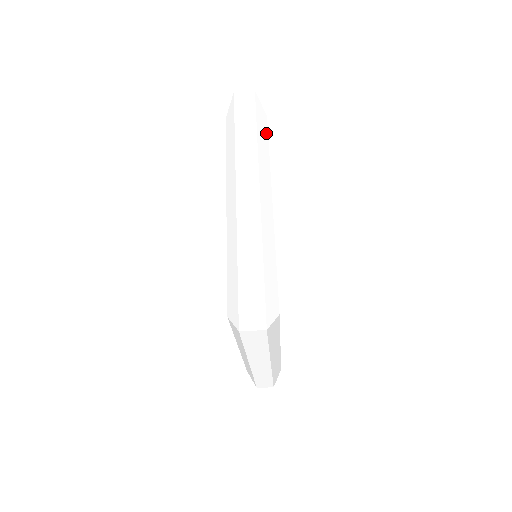
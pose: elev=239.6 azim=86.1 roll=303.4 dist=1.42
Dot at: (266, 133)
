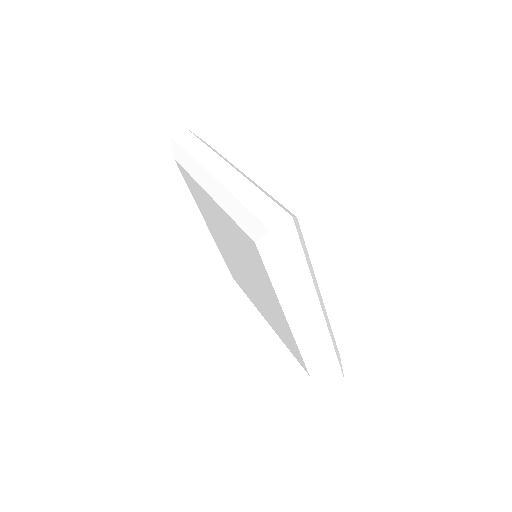
Dot at: occluded
